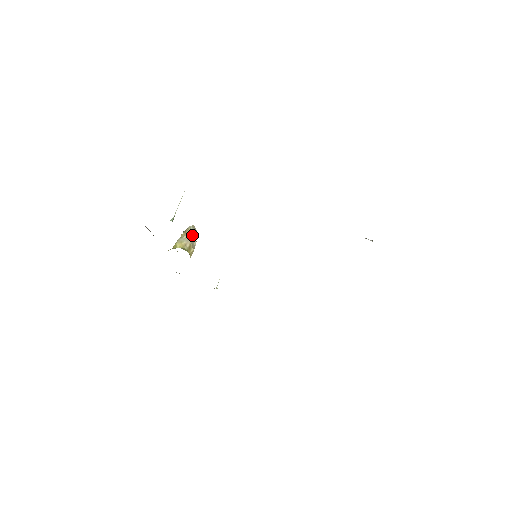
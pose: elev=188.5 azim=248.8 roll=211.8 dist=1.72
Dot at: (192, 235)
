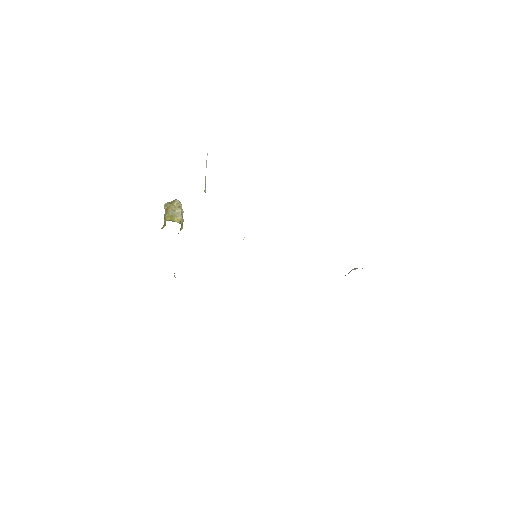
Dot at: (183, 211)
